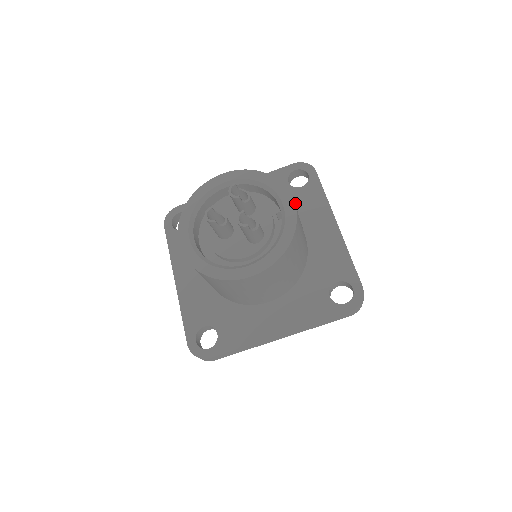
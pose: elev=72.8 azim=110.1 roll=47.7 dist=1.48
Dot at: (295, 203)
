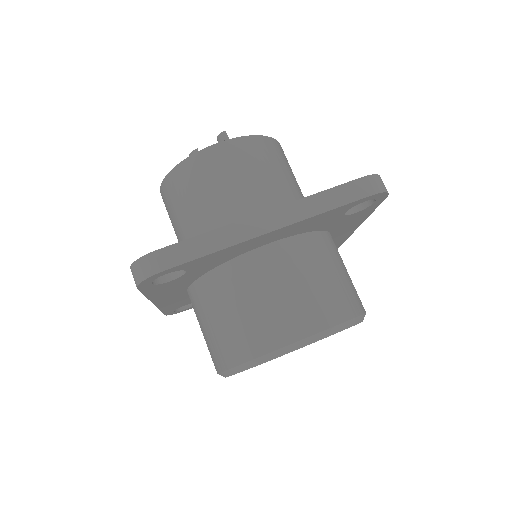
Dot at: occluded
